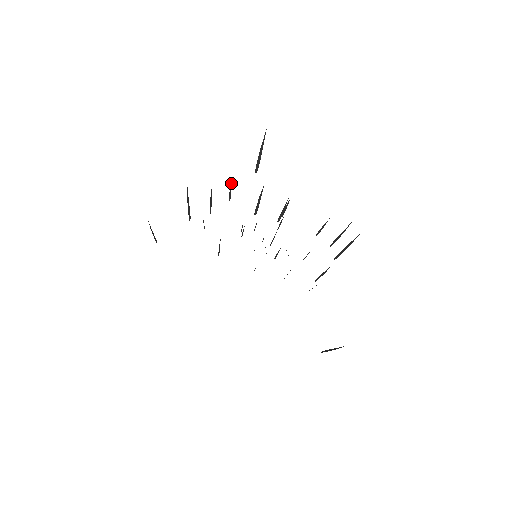
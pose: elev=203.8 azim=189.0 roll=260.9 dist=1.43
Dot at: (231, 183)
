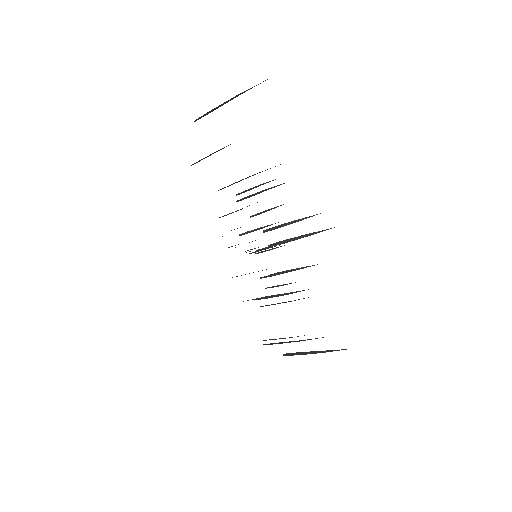
Dot at: (226, 146)
